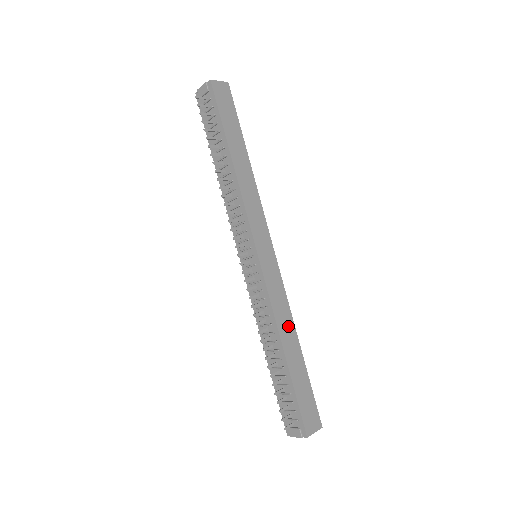
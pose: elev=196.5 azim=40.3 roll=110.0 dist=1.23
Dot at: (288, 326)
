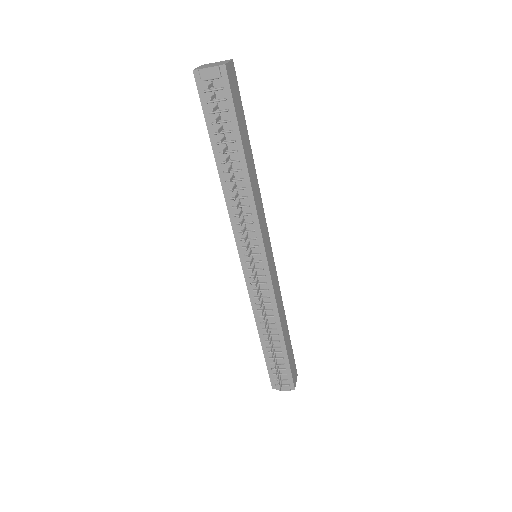
Dot at: (282, 312)
